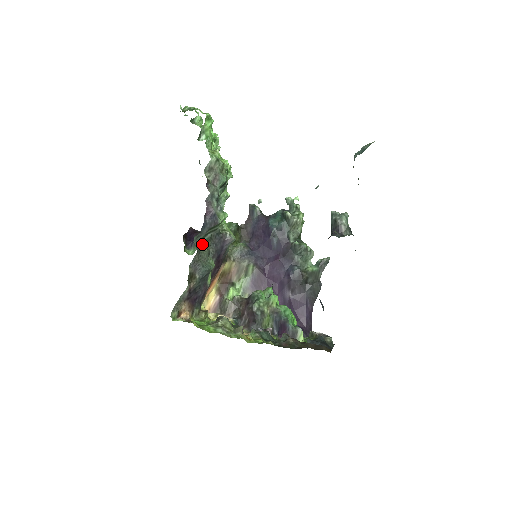
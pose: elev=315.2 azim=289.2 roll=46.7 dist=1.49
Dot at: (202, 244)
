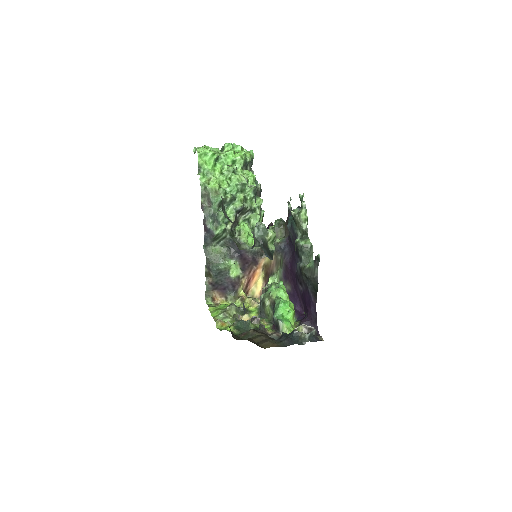
Dot at: (213, 250)
